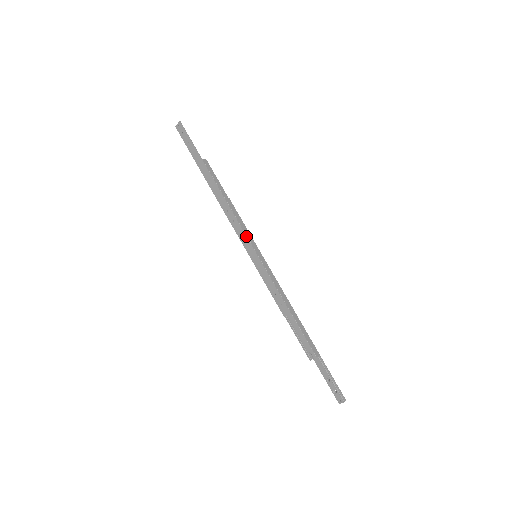
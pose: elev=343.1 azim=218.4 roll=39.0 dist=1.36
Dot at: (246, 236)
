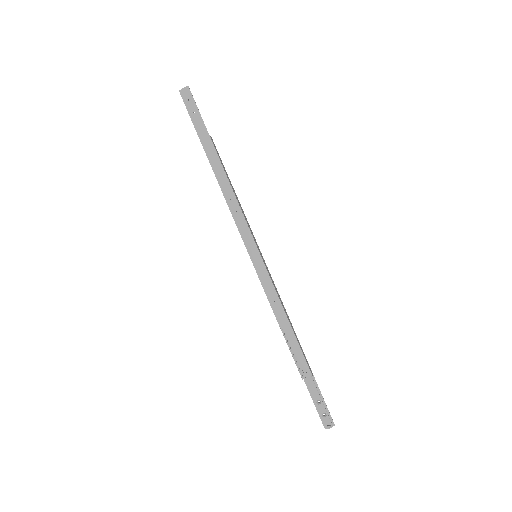
Dot at: (250, 231)
